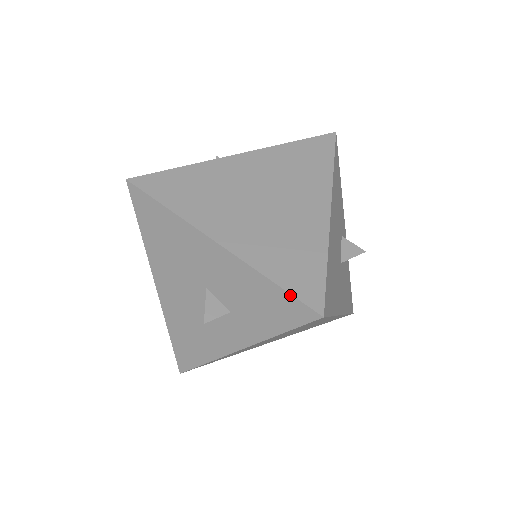
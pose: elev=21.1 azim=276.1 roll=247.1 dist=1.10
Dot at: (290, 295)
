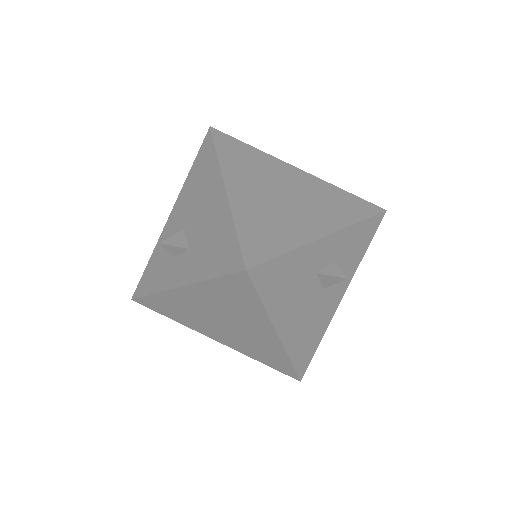
Dot at: (276, 369)
